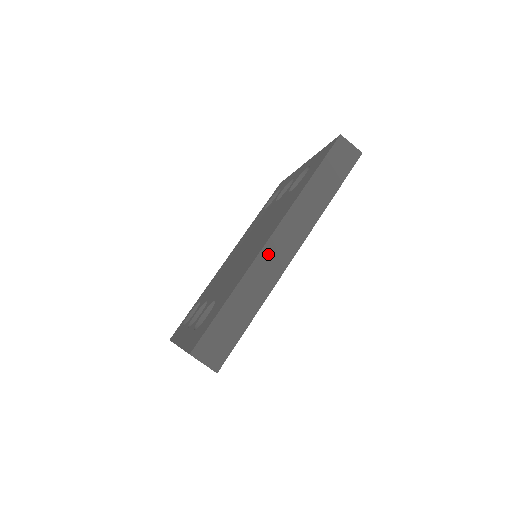
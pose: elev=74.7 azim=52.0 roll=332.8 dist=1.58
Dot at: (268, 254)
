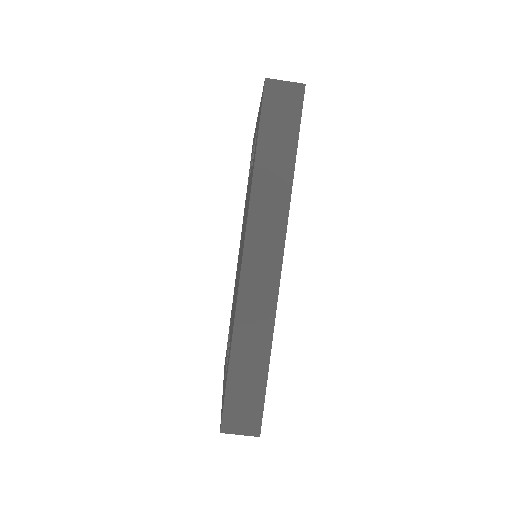
Dot at: (250, 280)
